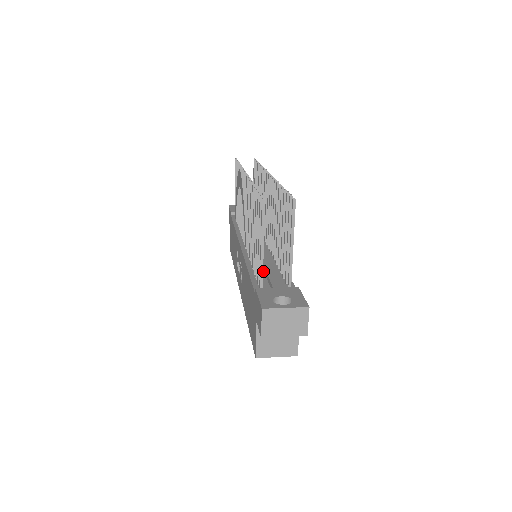
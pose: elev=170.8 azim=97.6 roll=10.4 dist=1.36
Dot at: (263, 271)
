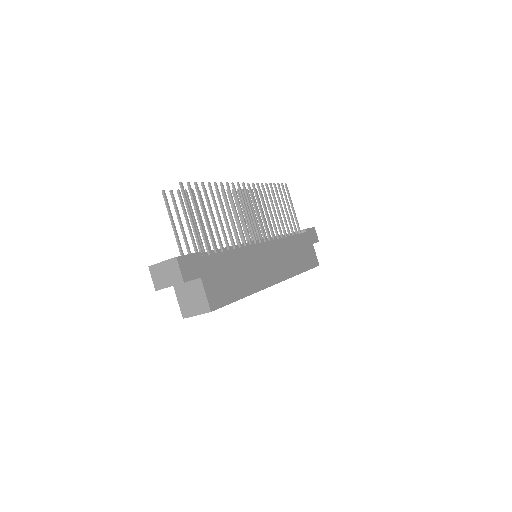
Dot at: occluded
